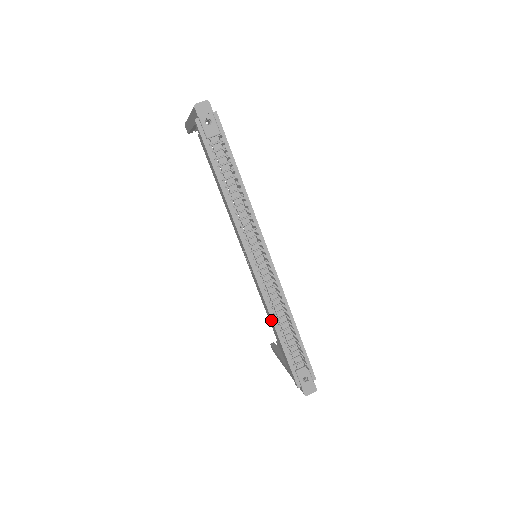
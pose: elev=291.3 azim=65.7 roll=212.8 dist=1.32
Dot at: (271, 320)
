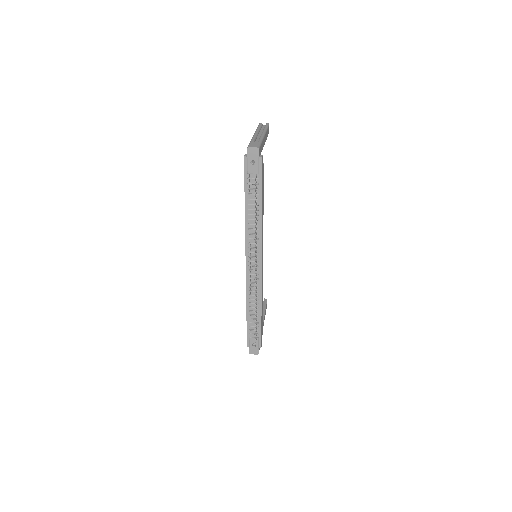
Dot at: (246, 301)
